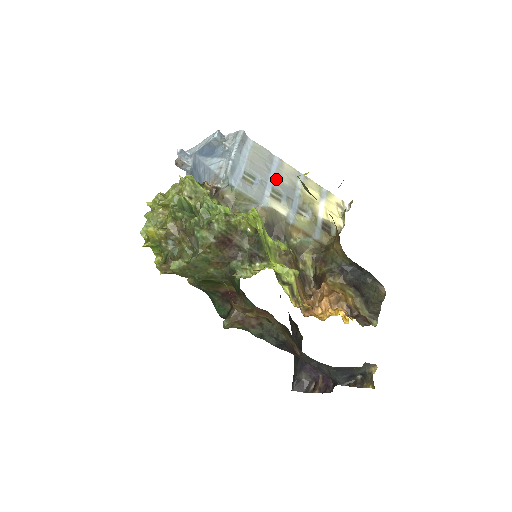
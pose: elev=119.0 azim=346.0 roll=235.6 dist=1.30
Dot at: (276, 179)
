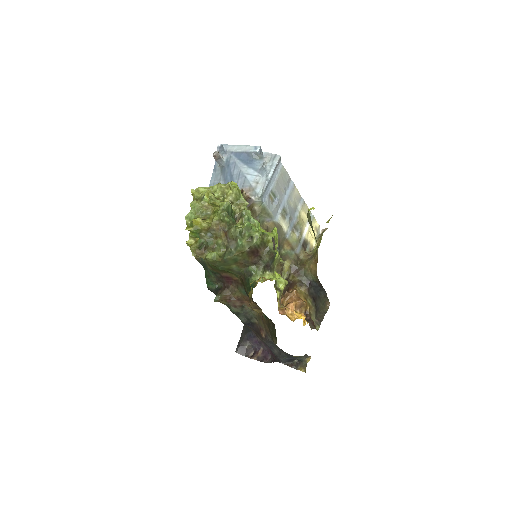
Dot at: (288, 200)
